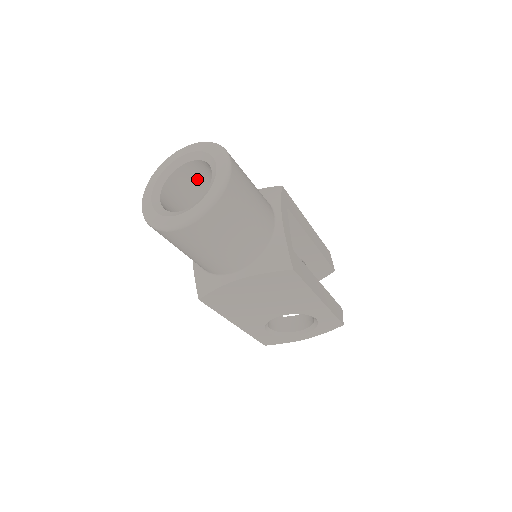
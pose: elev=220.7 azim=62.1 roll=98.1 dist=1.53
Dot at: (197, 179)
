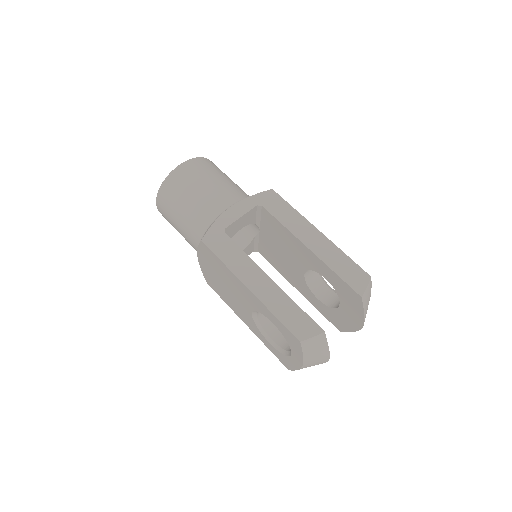
Dot at: occluded
